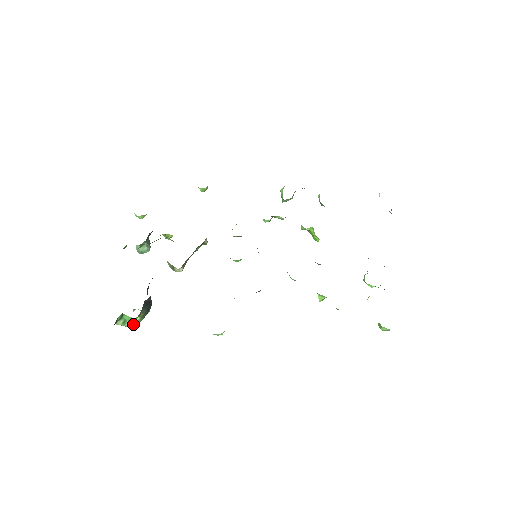
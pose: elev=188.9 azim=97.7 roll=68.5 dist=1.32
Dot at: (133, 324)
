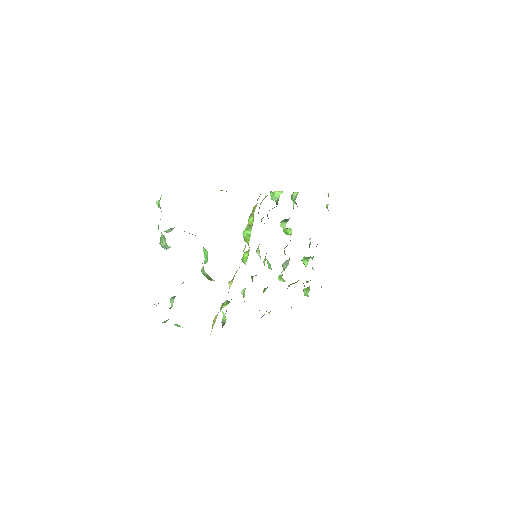
Dot at: (178, 326)
